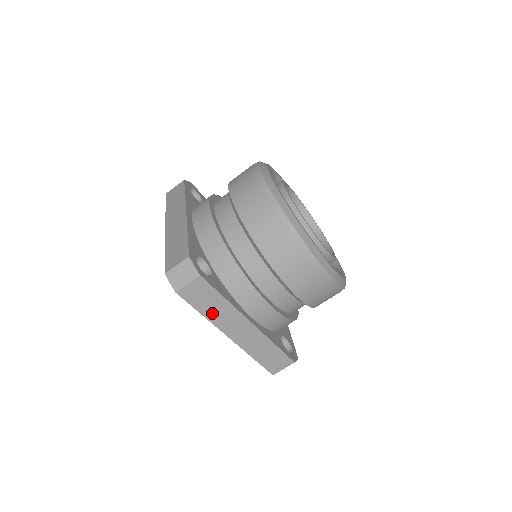
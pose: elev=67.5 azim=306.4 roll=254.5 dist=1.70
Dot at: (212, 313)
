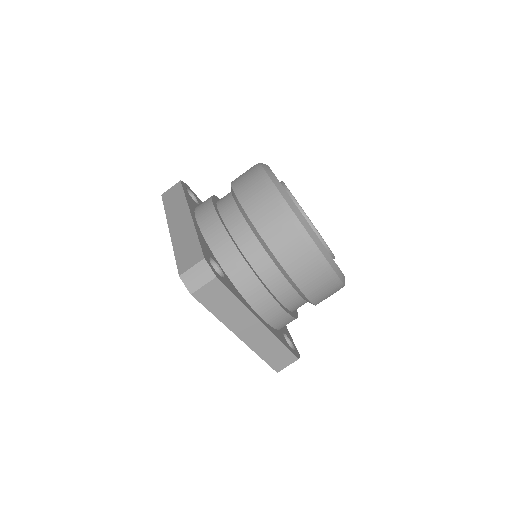
Dot at: (225, 314)
